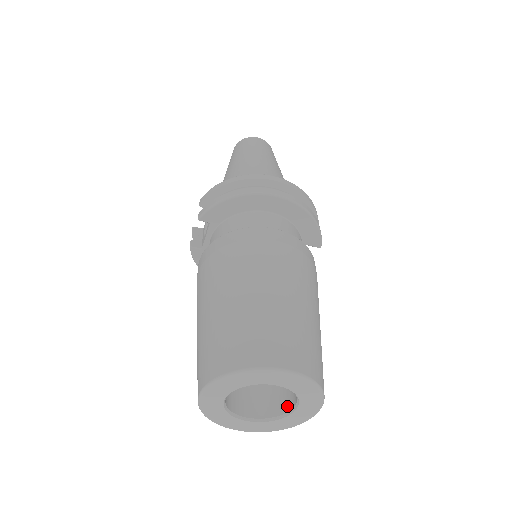
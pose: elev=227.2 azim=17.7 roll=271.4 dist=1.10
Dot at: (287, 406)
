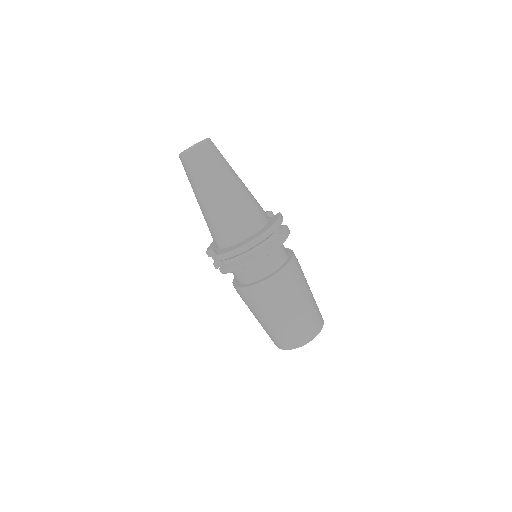
Dot at: occluded
